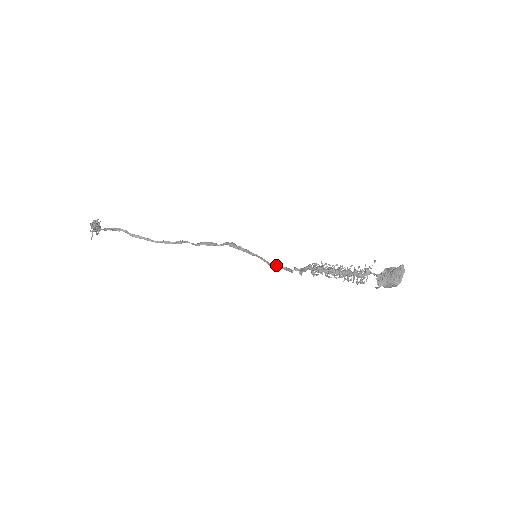
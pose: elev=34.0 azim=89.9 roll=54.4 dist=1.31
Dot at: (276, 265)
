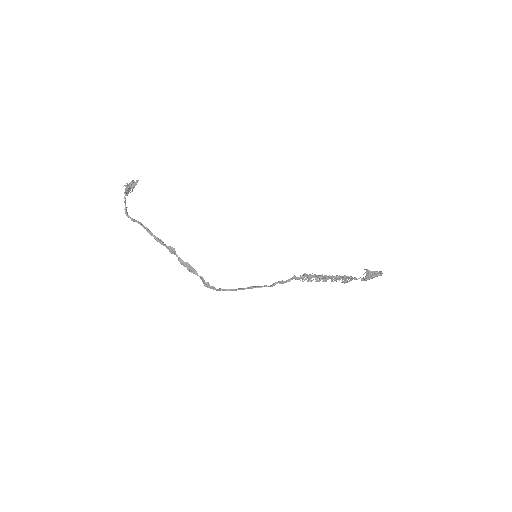
Dot at: (257, 287)
